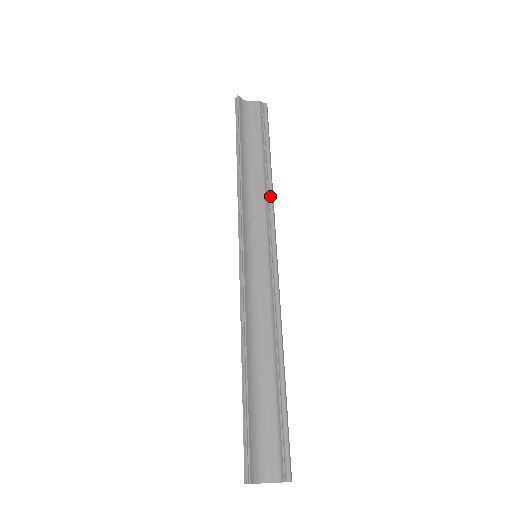
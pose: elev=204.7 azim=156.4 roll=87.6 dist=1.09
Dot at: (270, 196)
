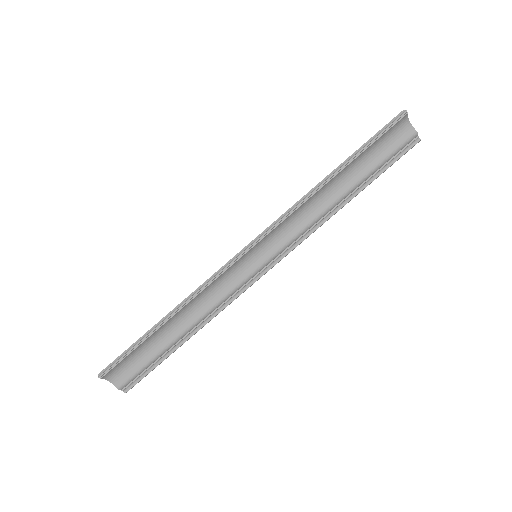
Dot at: (319, 224)
